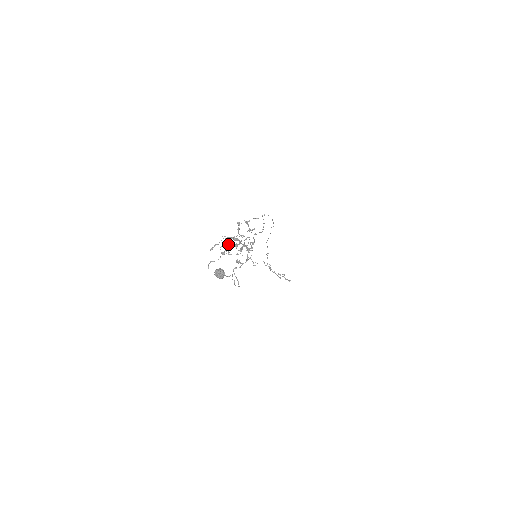
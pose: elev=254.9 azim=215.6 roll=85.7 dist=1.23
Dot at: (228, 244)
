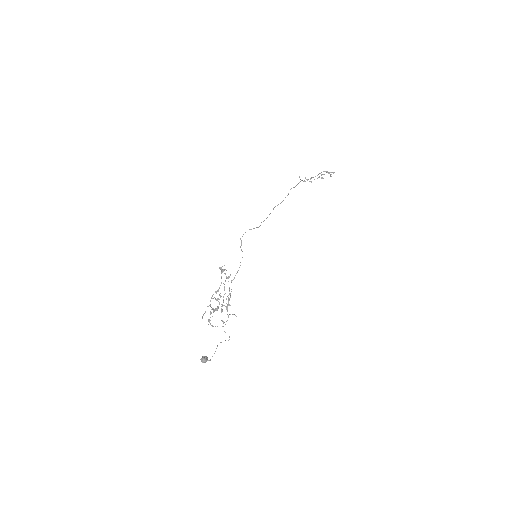
Dot at: (210, 314)
